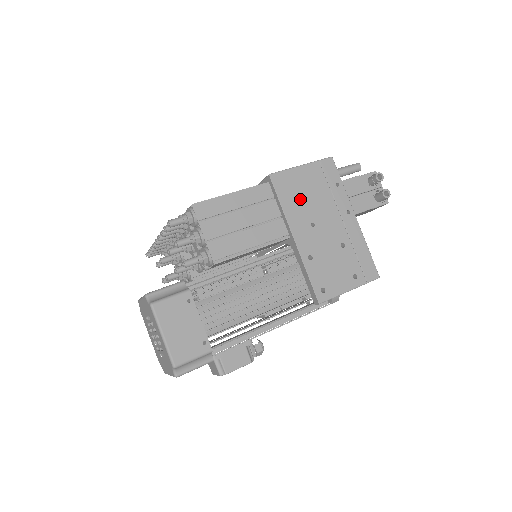
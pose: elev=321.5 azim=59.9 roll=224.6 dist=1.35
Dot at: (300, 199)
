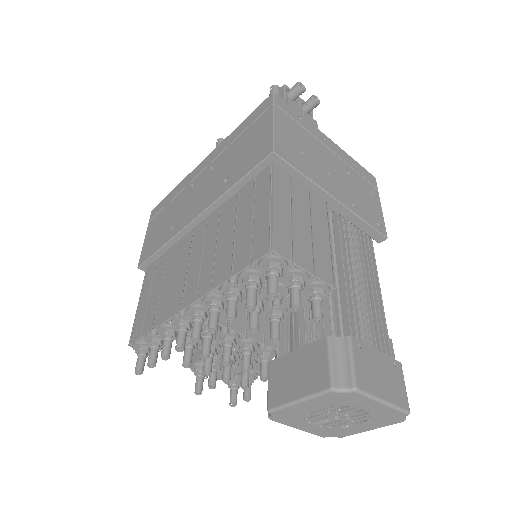
Dot at: (304, 156)
